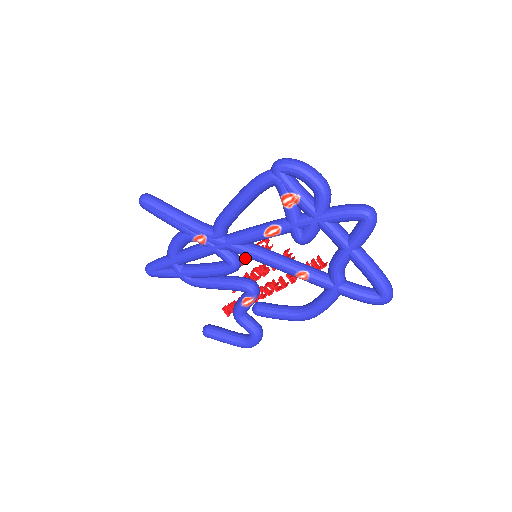
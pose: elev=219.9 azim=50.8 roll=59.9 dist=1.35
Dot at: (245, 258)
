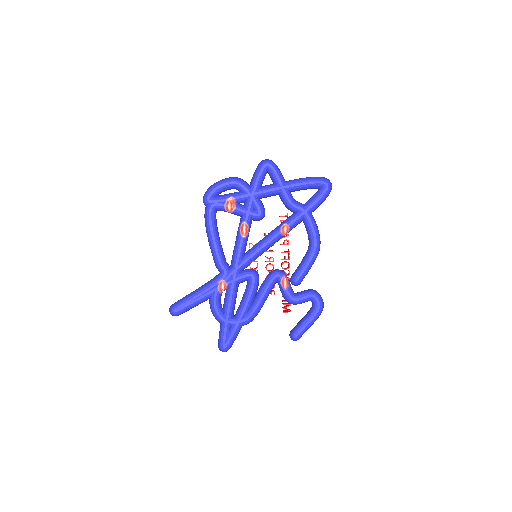
Dot at: (255, 269)
